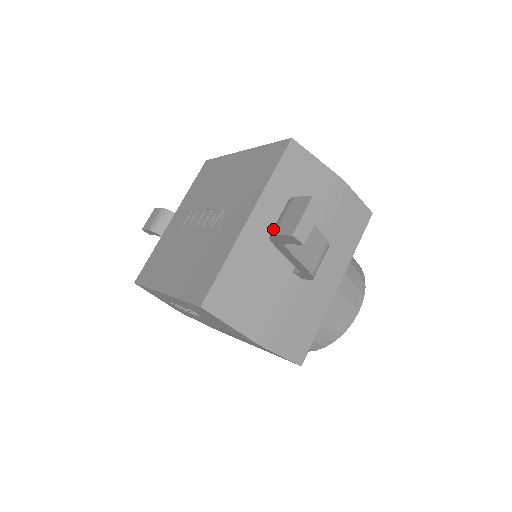
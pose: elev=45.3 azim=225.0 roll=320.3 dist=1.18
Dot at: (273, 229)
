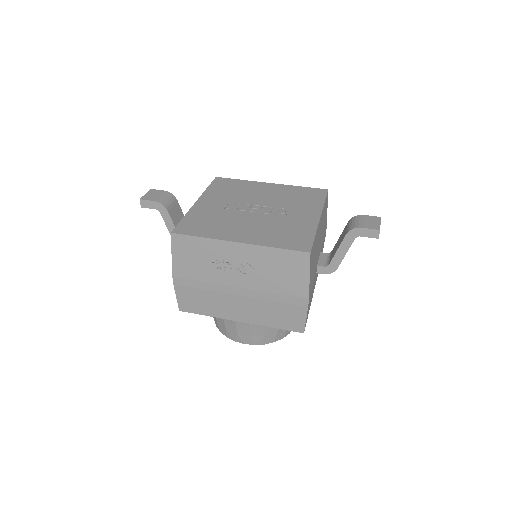
Dot at: (356, 225)
